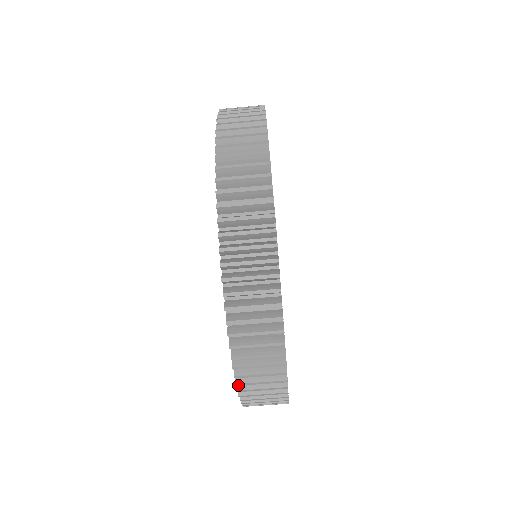
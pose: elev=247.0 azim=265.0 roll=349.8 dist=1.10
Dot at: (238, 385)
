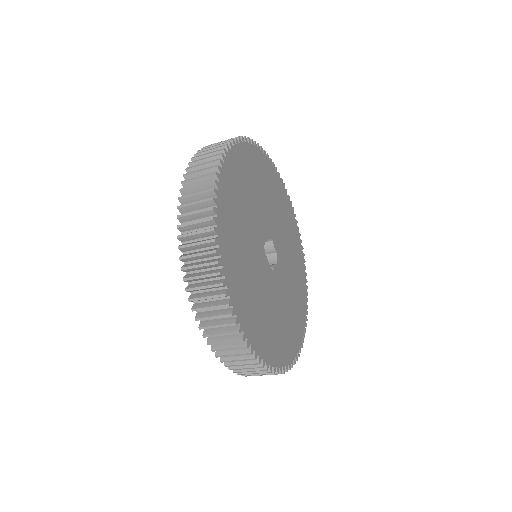
Dot at: (209, 344)
